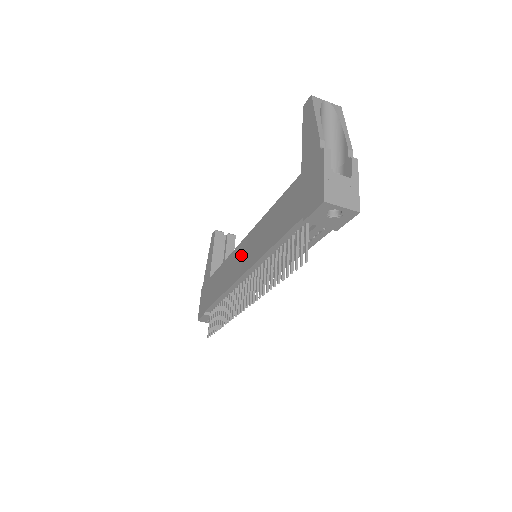
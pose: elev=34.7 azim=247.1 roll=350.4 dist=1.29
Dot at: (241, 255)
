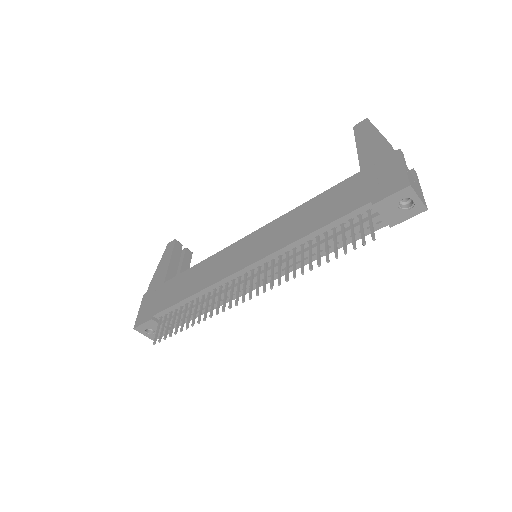
Dot at: (242, 250)
